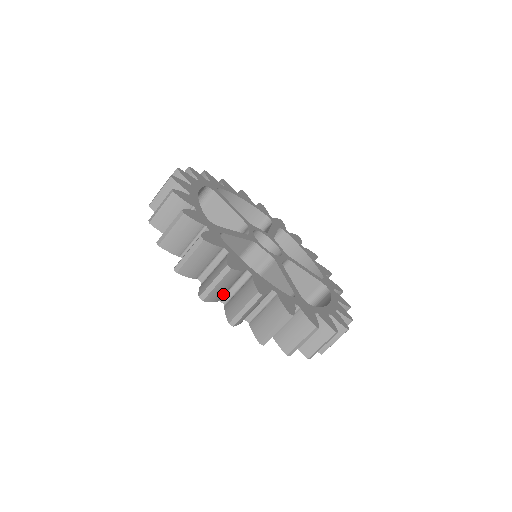
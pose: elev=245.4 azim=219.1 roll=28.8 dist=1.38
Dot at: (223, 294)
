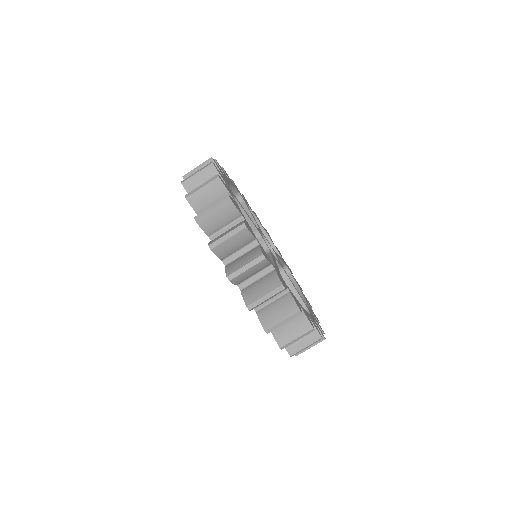
Dot at: (214, 229)
